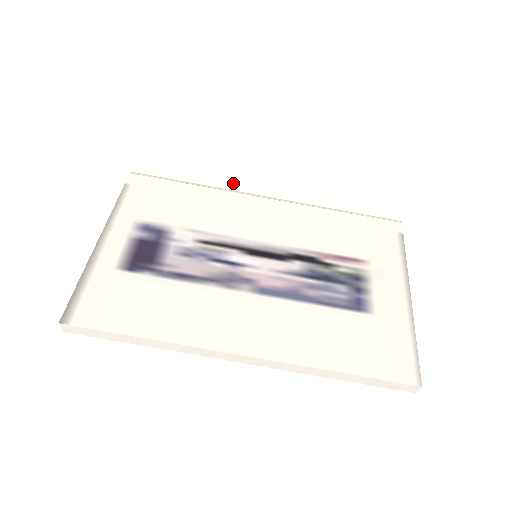
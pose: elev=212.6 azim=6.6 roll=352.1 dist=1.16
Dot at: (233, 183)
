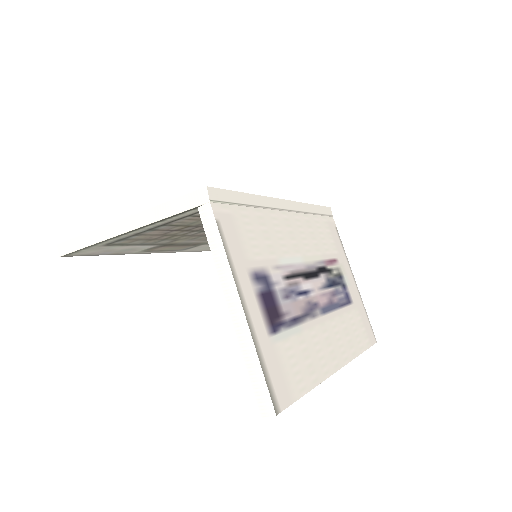
Dot at: (268, 198)
